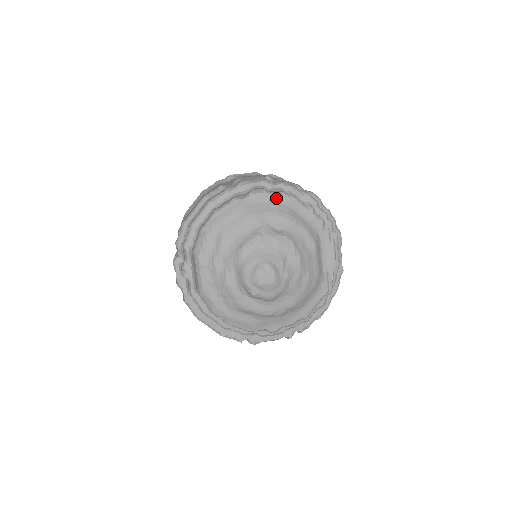
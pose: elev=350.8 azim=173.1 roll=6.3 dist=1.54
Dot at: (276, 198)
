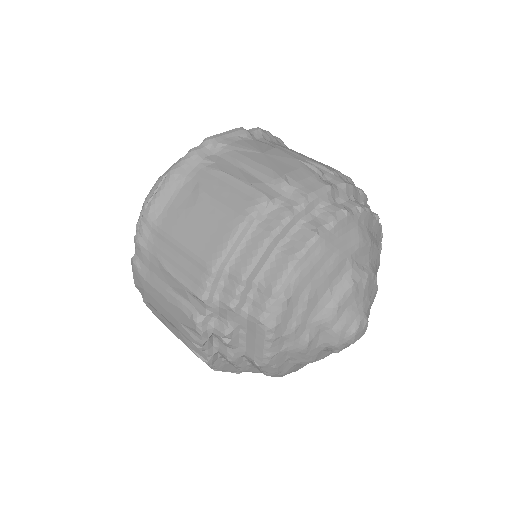
Dot at: (358, 219)
